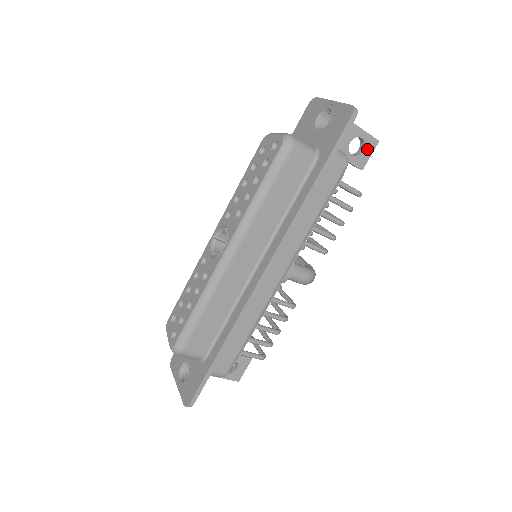
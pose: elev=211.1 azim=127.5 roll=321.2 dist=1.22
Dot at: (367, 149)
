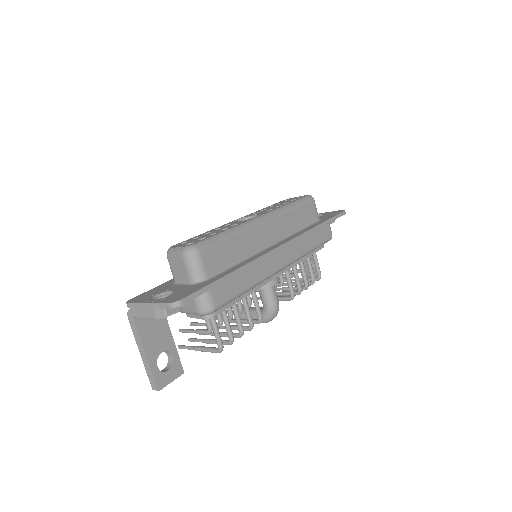
Dot at: (314, 273)
